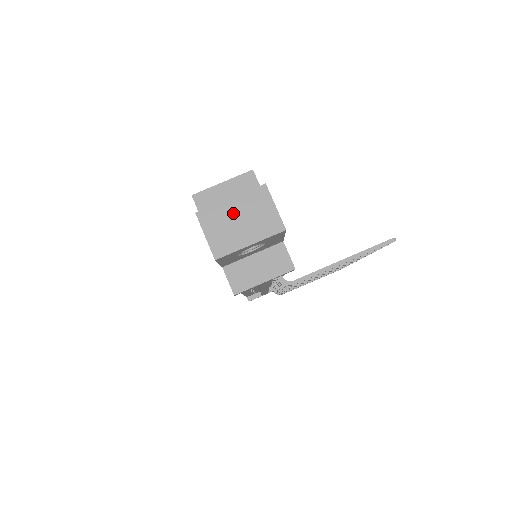
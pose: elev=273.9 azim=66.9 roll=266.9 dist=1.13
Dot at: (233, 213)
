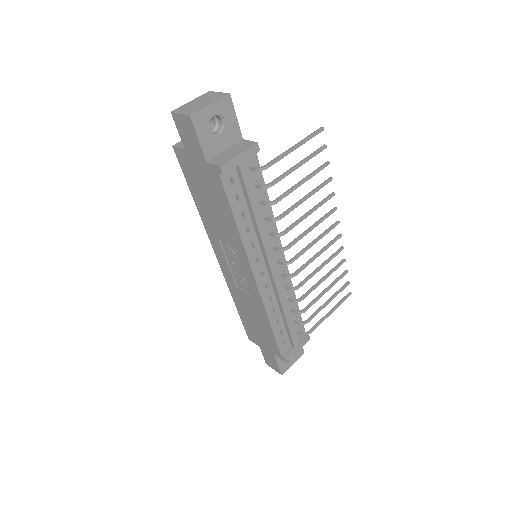
Dot at: (194, 103)
